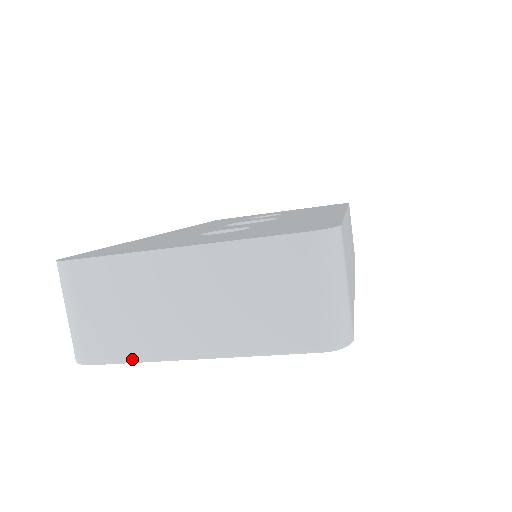
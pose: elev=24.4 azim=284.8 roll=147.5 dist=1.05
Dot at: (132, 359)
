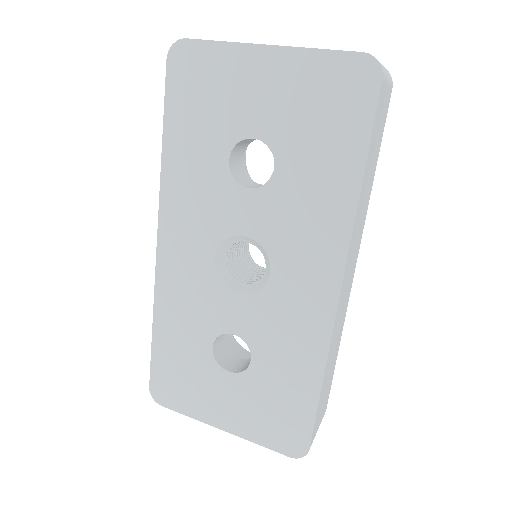
Dot at: occluded
